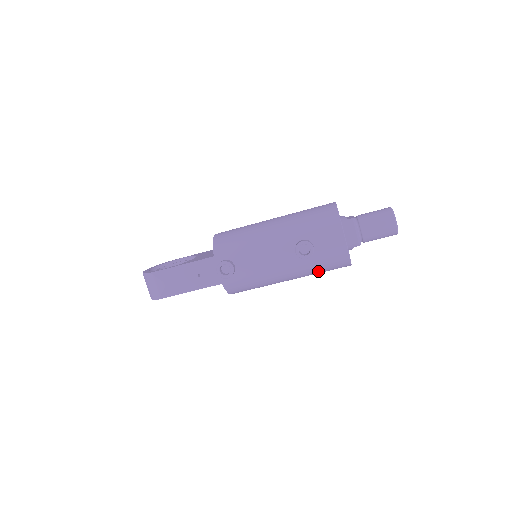
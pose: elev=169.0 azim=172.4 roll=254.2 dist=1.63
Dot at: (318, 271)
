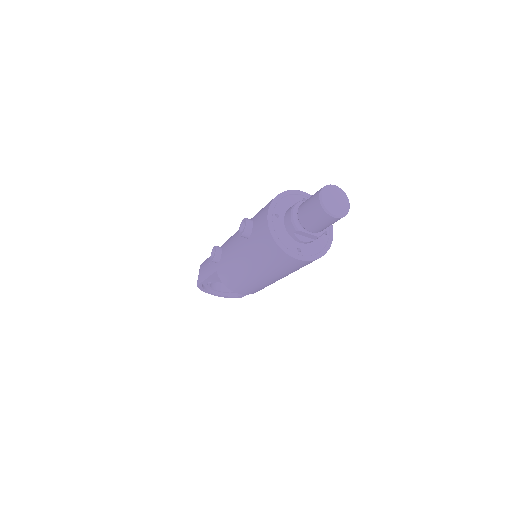
Dot at: (263, 259)
